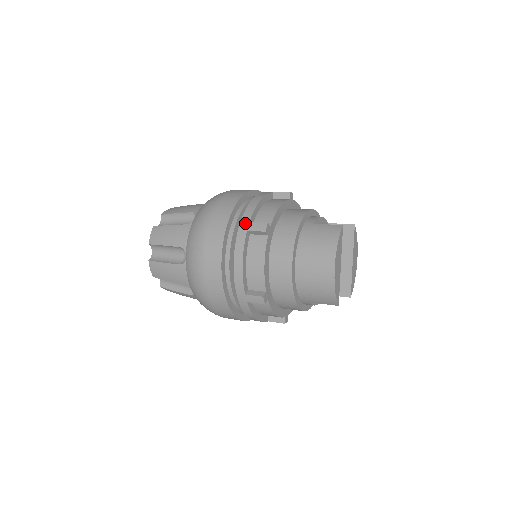
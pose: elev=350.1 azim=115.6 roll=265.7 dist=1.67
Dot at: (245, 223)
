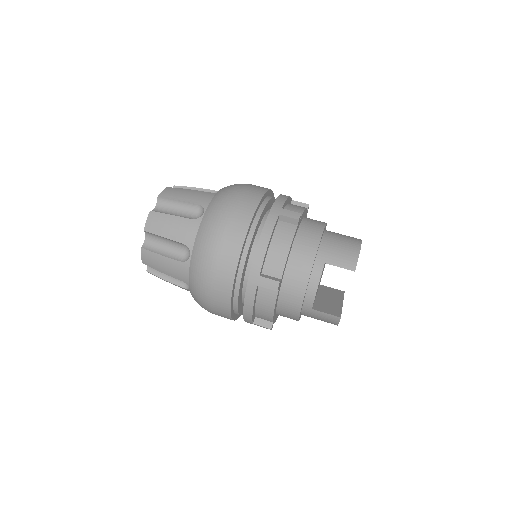
Dot at: occluded
